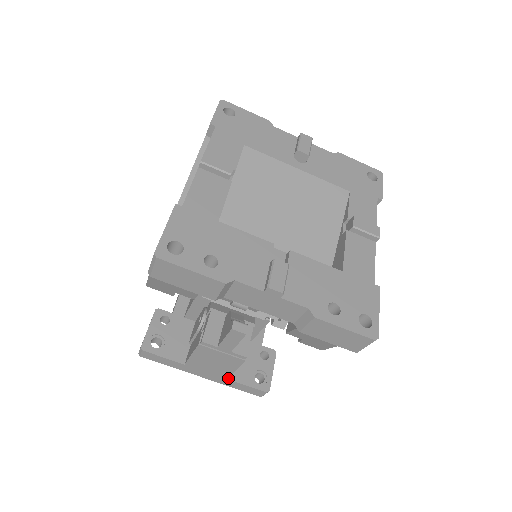
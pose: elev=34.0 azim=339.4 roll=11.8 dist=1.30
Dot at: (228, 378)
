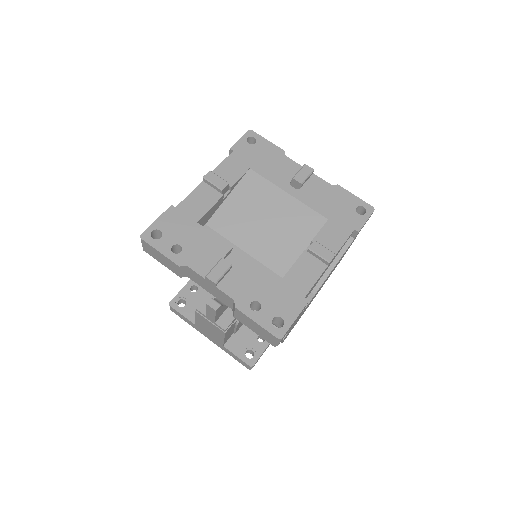
Dot at: (224, 345)
